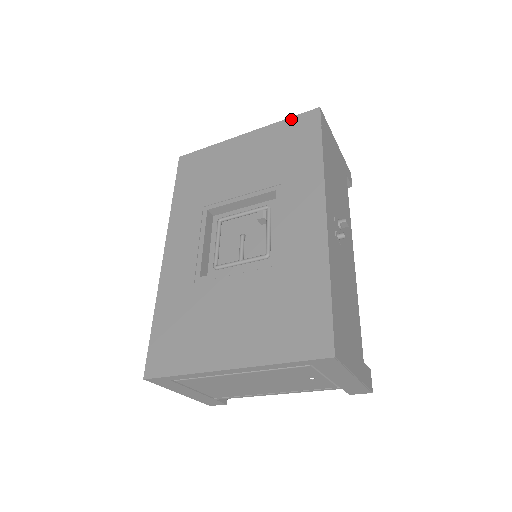
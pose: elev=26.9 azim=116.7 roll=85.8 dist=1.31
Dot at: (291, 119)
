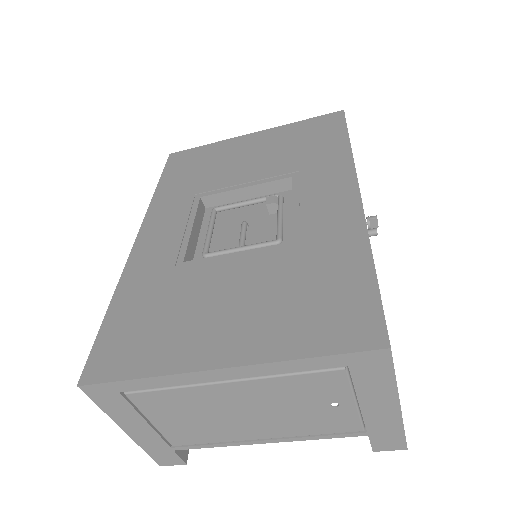
Dot at: (309, 120)
